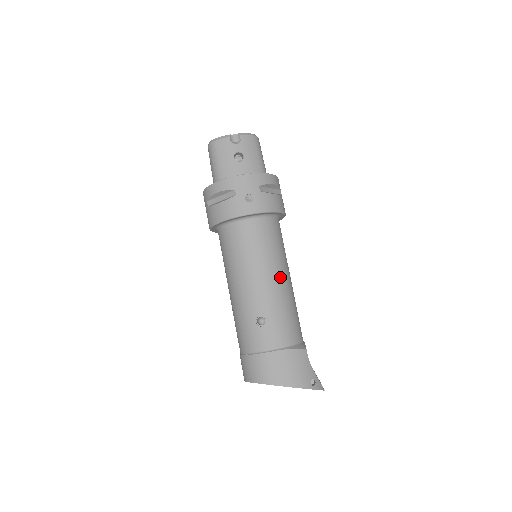
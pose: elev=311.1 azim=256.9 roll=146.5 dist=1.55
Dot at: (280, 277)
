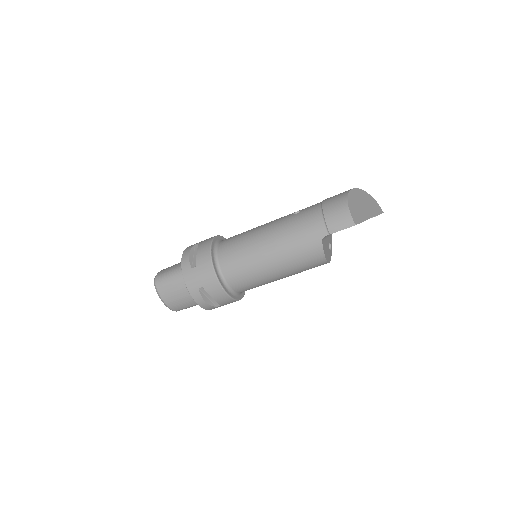
Dot at: occluded
